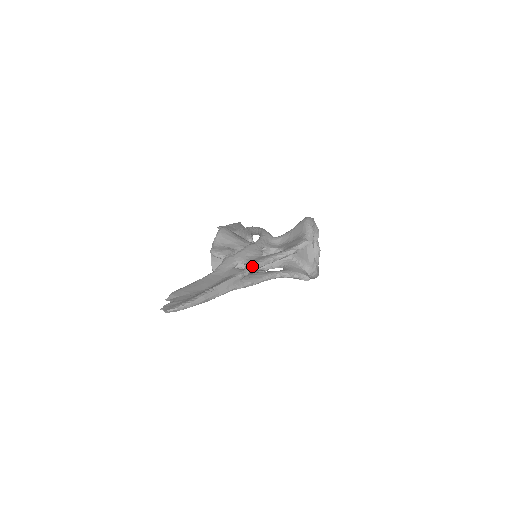
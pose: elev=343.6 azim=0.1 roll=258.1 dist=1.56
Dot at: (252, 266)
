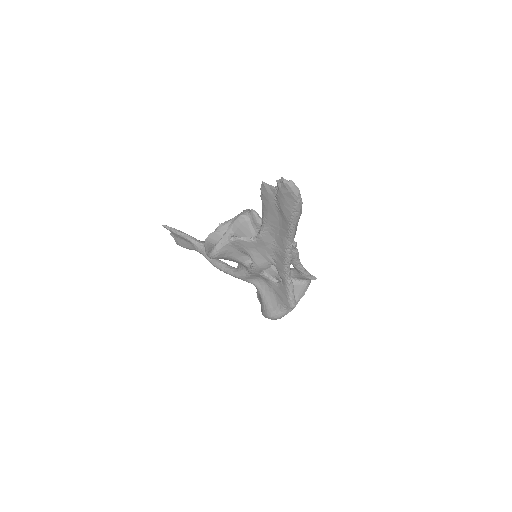
Dot at: occluded
